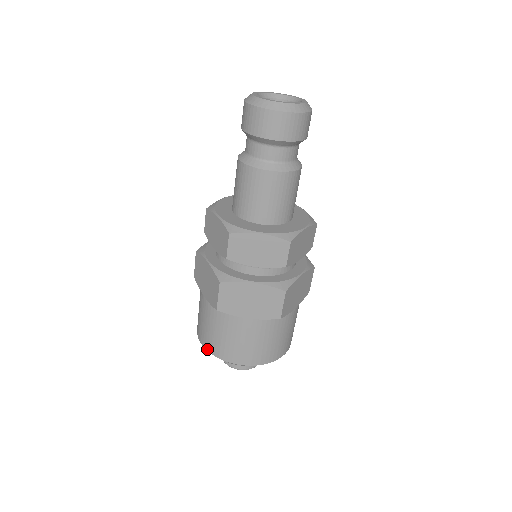
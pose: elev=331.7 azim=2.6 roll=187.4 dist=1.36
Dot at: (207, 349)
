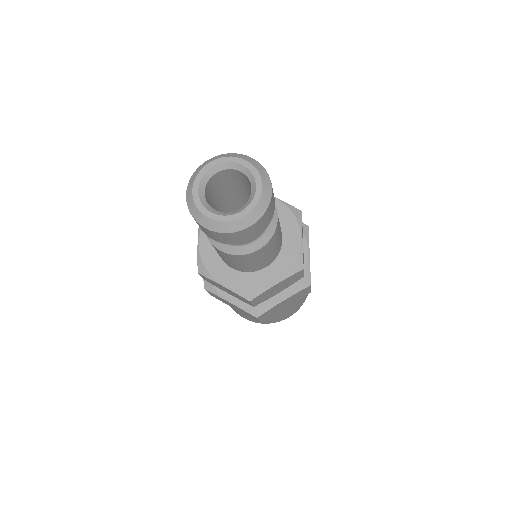
Dot at: occluded
